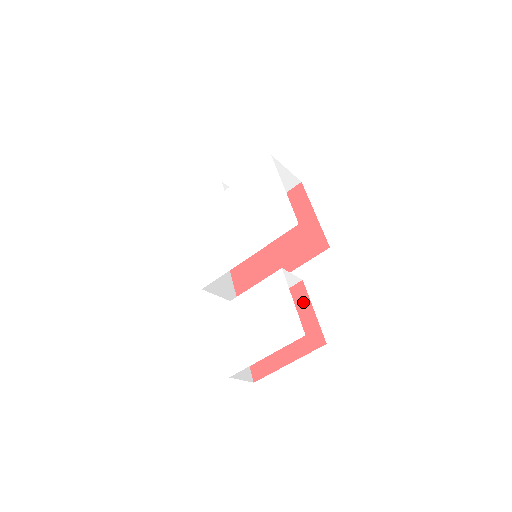
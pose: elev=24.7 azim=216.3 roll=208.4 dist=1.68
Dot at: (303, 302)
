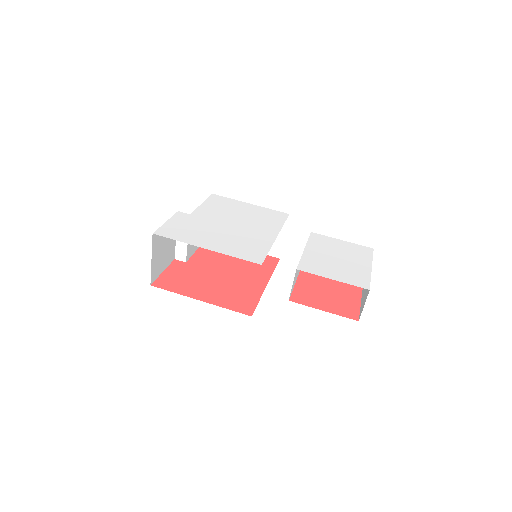
Dot at: occluded
